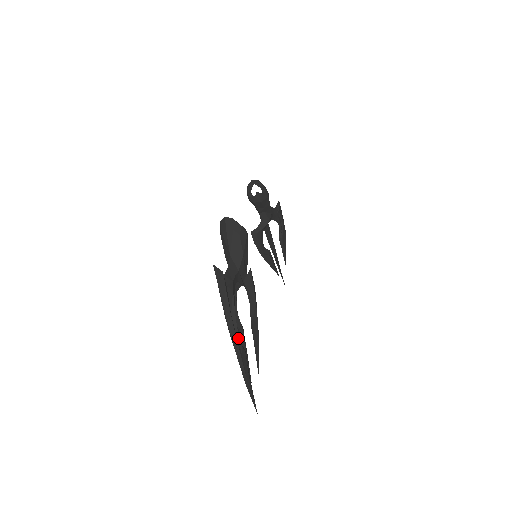
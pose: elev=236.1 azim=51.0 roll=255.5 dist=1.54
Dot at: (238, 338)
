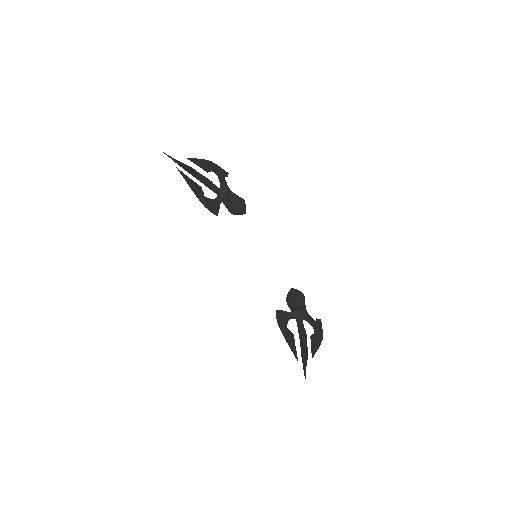
Dot at: (193, 170)
